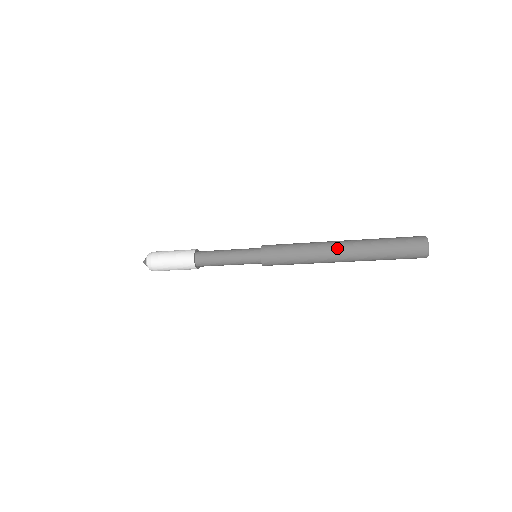
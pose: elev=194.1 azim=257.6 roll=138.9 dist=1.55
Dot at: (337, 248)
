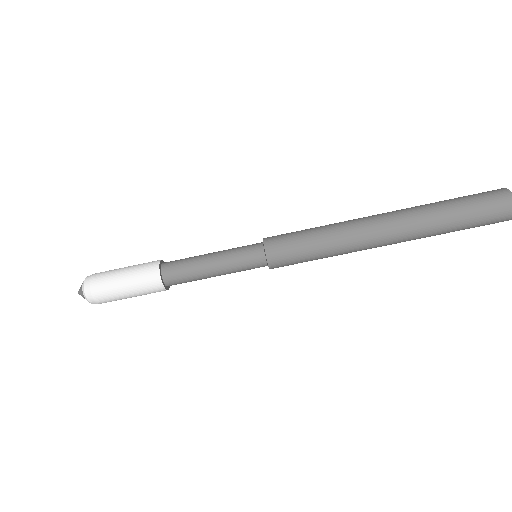
Dot at: occluded
